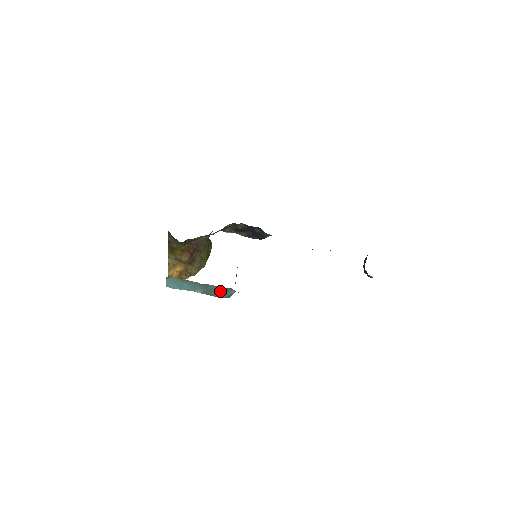
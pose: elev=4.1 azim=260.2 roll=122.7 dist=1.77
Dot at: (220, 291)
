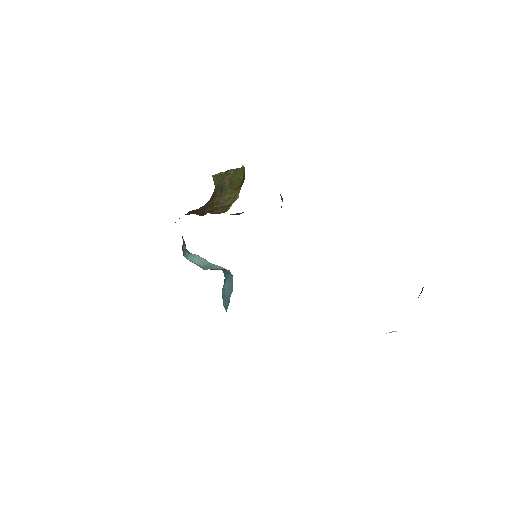
Dot at: occluded
